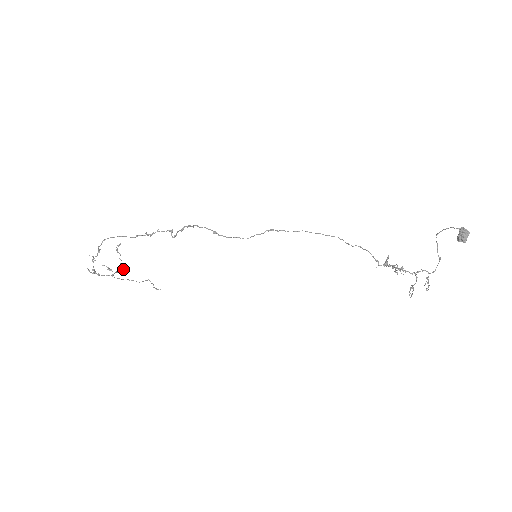
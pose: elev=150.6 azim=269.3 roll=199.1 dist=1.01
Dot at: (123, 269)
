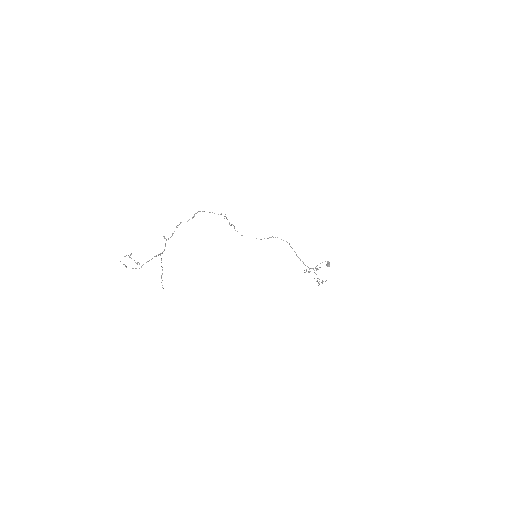
Dot at: occluded
